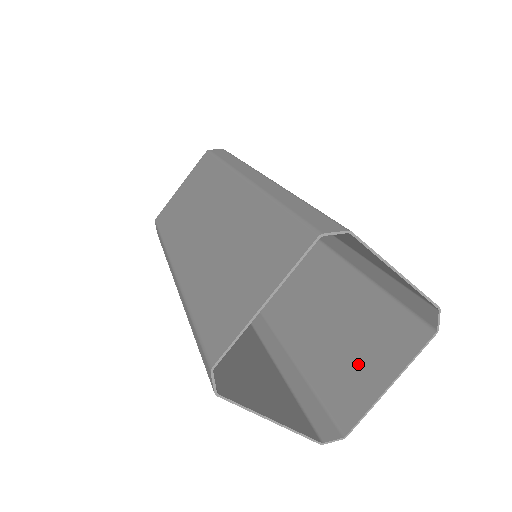
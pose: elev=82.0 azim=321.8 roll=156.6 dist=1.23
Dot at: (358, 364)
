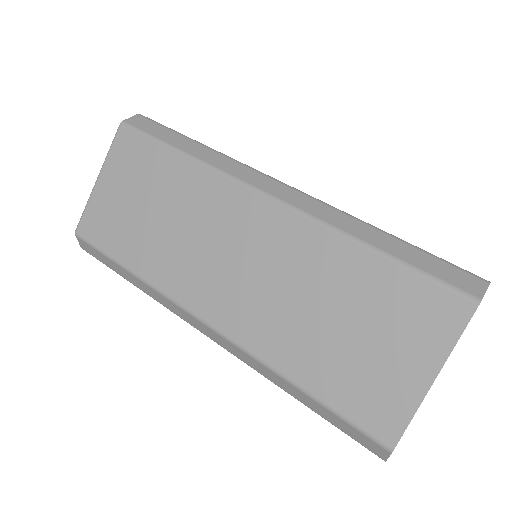
Dot at: occluded
